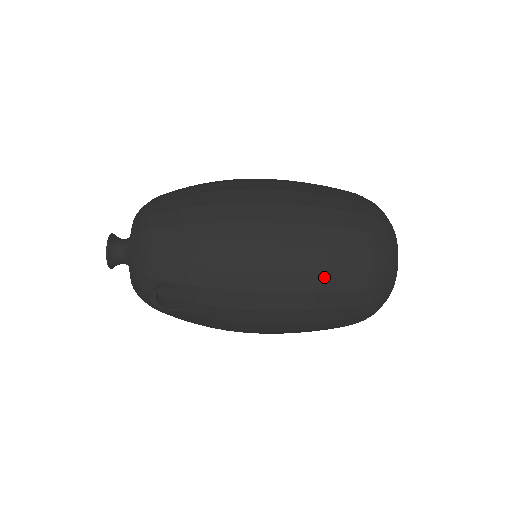
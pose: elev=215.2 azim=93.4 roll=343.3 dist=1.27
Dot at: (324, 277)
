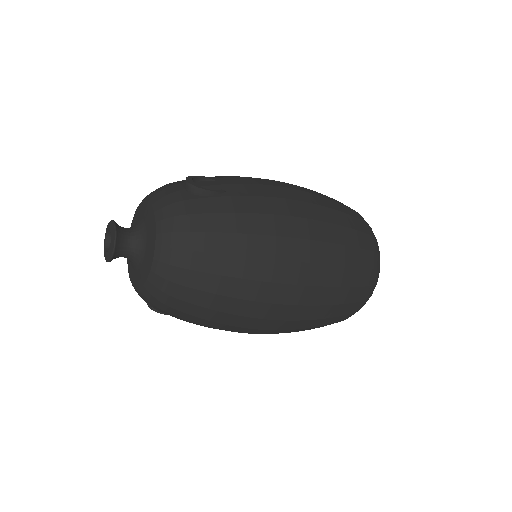
Dot at: occluded
